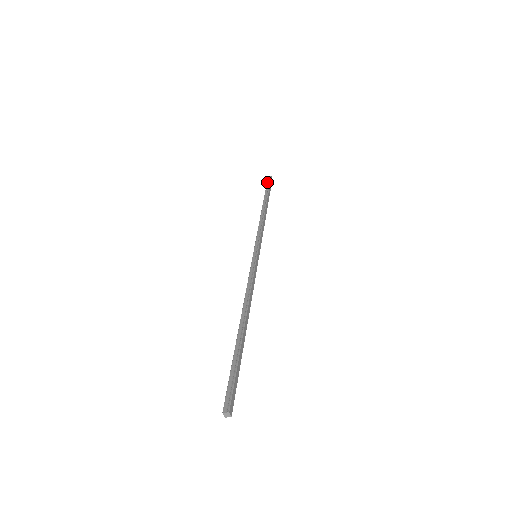
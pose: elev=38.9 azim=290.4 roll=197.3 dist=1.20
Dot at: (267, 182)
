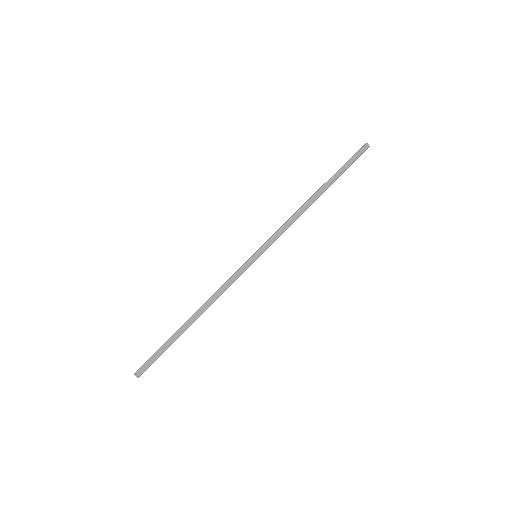
Dot at: (354, 154)
